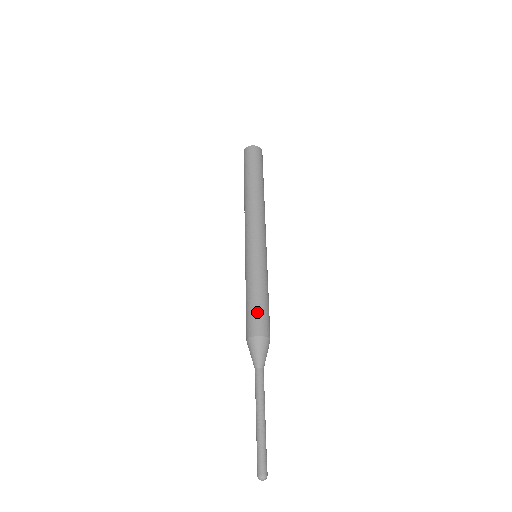
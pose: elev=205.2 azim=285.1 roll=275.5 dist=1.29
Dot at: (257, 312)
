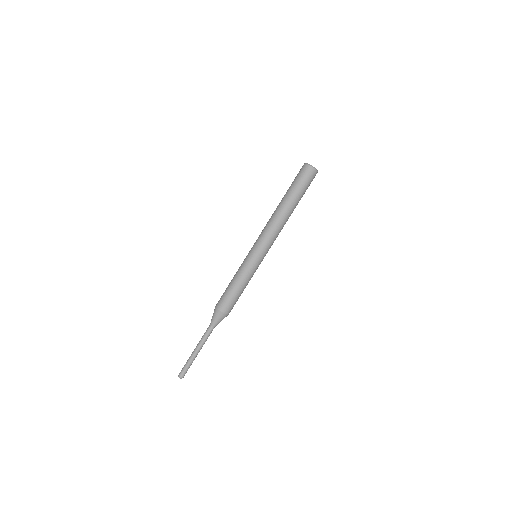
Dot at: (232, 299)
